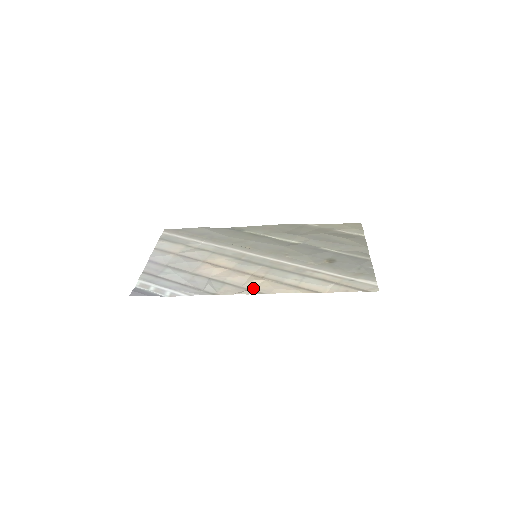
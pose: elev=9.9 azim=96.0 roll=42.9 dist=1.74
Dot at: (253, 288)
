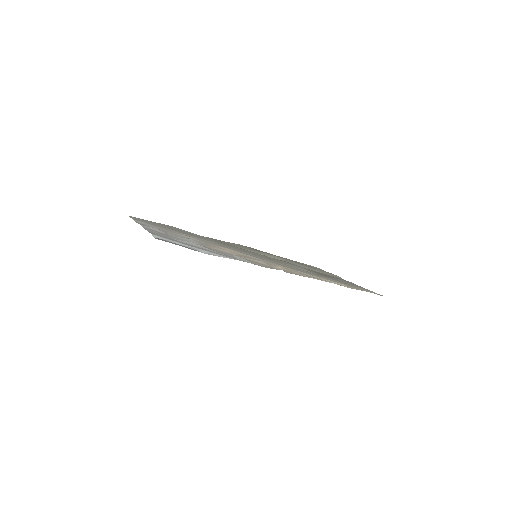
Dot at: (286, 270)
